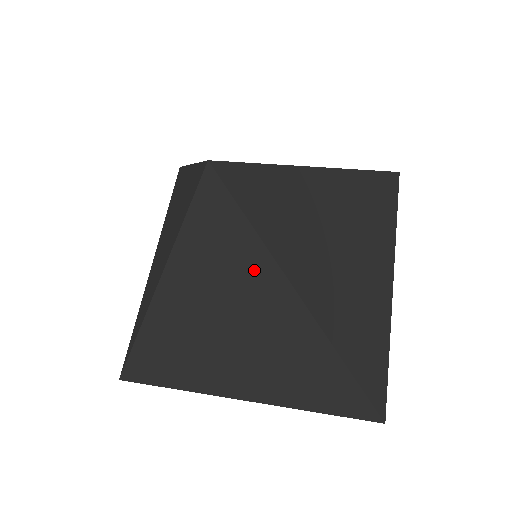
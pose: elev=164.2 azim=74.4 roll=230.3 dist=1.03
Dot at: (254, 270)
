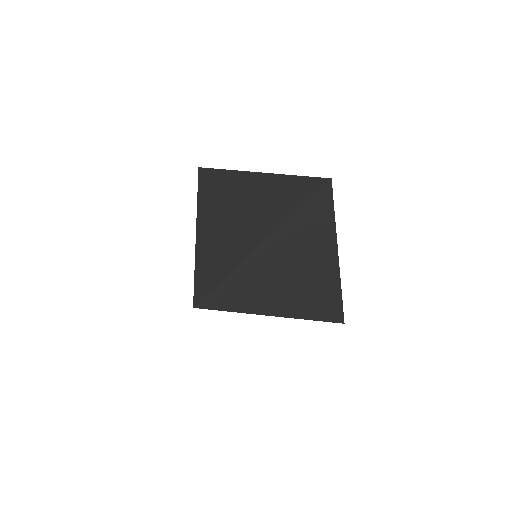
Dot at: occluded
